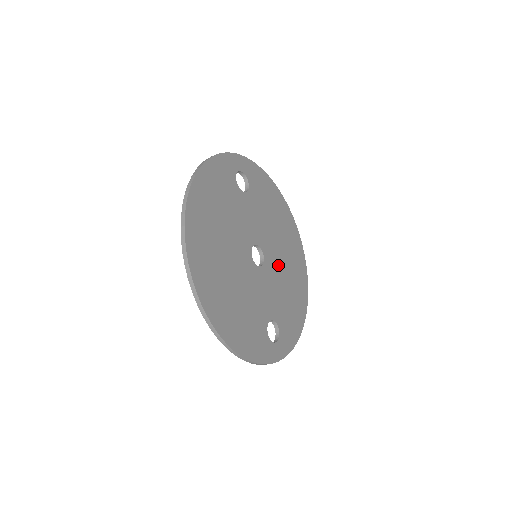
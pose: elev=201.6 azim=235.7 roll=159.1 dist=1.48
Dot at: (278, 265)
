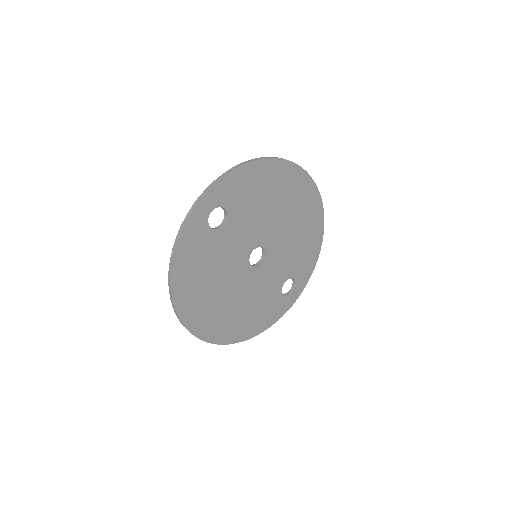
Dot at: (282, 235)
